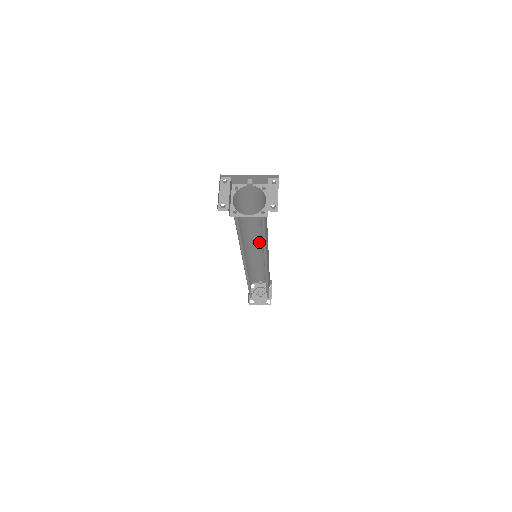
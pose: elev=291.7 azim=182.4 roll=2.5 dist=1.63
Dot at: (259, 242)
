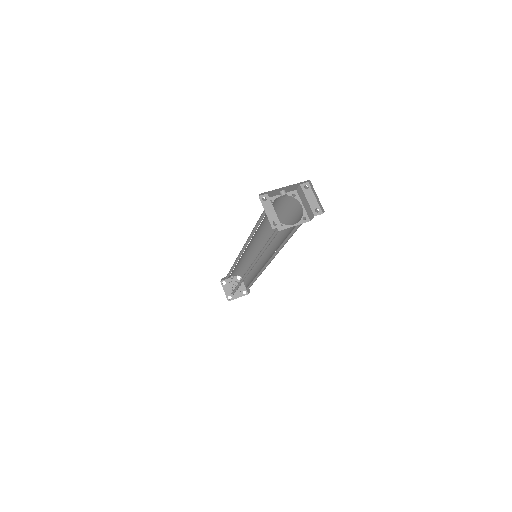
Dot at: (255, 242)
